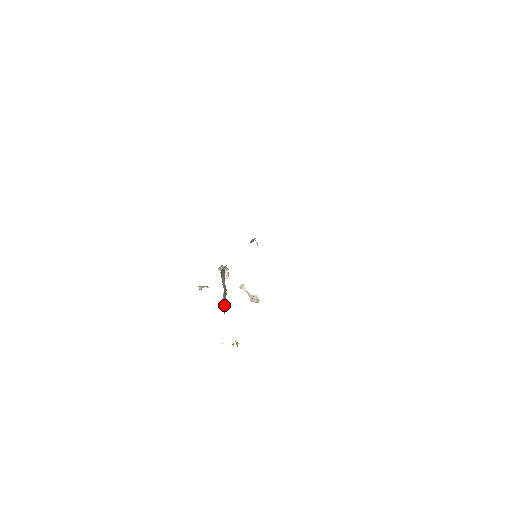
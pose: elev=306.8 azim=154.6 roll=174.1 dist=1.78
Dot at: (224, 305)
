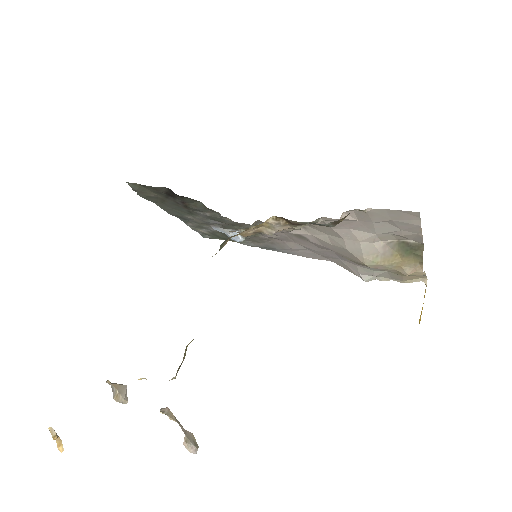
Dot at: occluded
